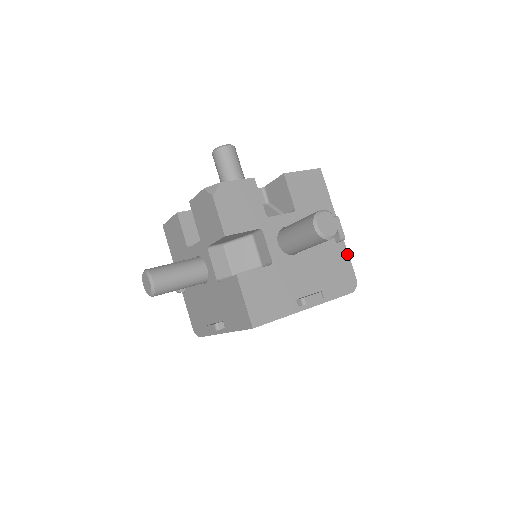
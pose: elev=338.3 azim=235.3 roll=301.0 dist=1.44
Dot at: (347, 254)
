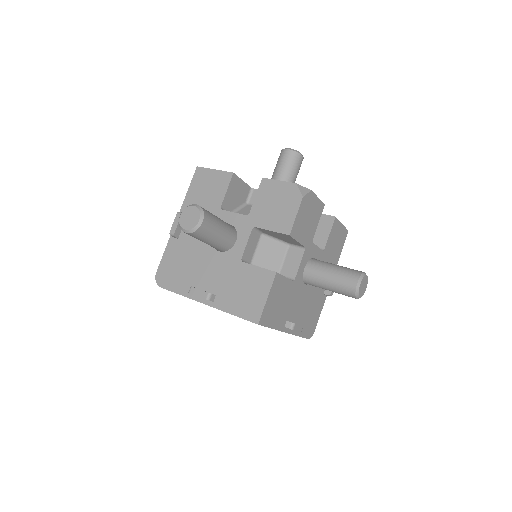
Dot at: (322, 307)
